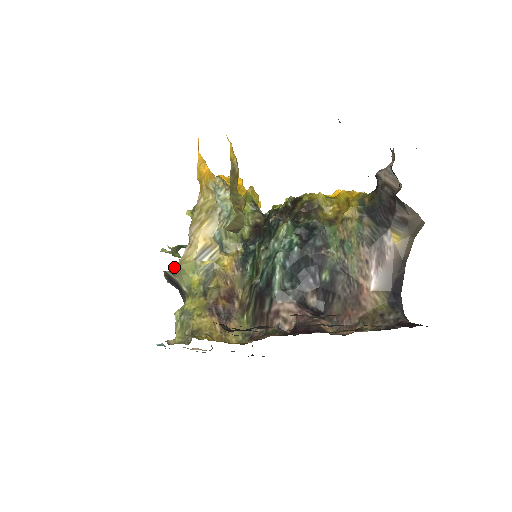
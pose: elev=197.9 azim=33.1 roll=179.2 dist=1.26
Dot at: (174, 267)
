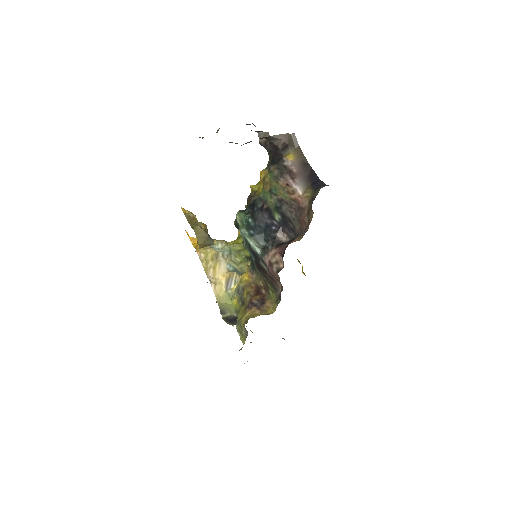
Dot at: (220, 307)
